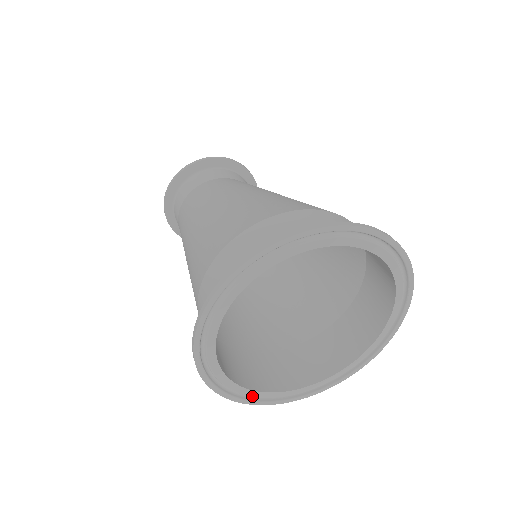
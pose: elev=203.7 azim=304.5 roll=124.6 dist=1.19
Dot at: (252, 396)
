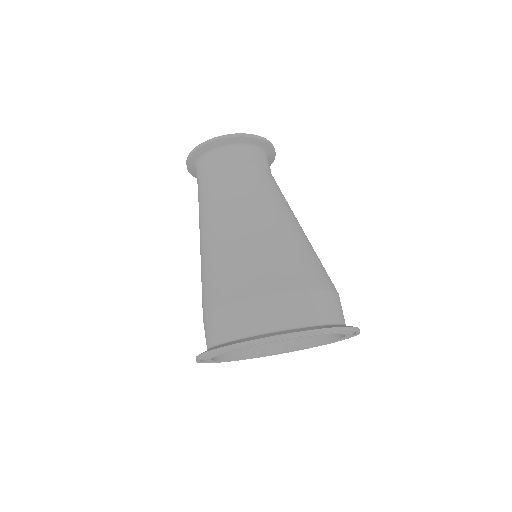
Dot at: (236, 360)
